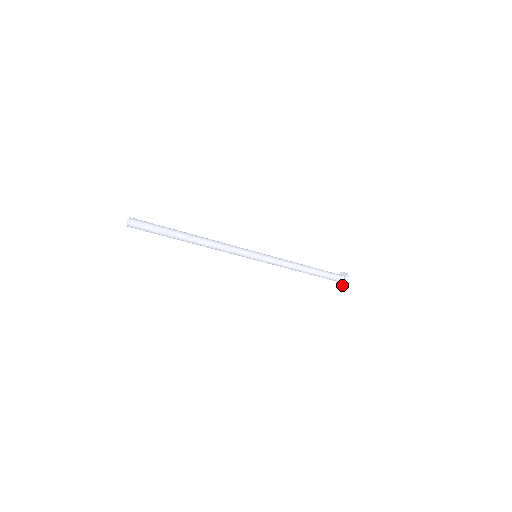
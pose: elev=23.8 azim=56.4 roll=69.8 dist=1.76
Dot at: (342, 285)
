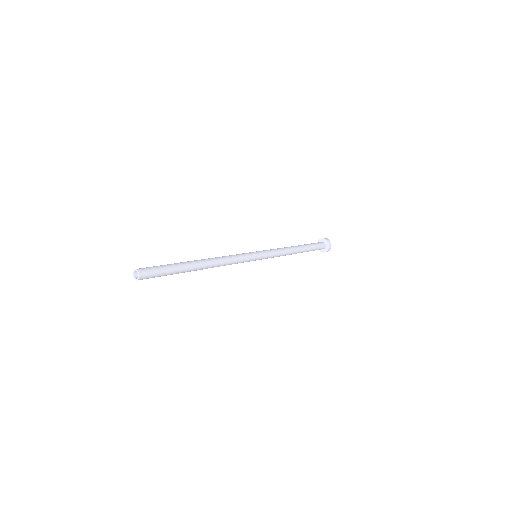
Dot at: (328, 250)
